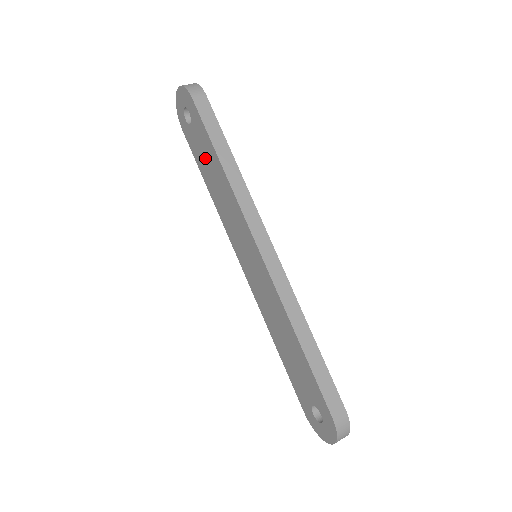
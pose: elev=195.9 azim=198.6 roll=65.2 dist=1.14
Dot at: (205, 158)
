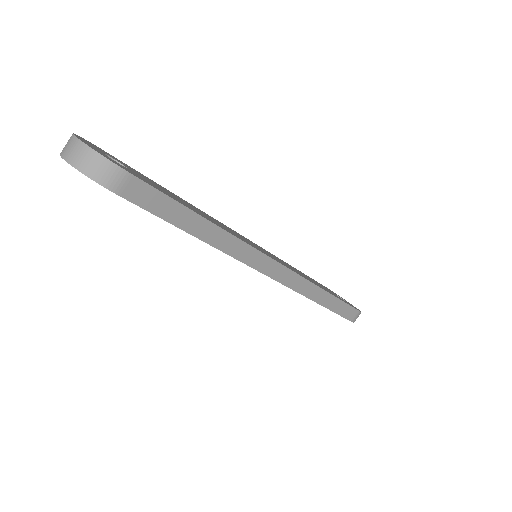
Dot at: occluded
